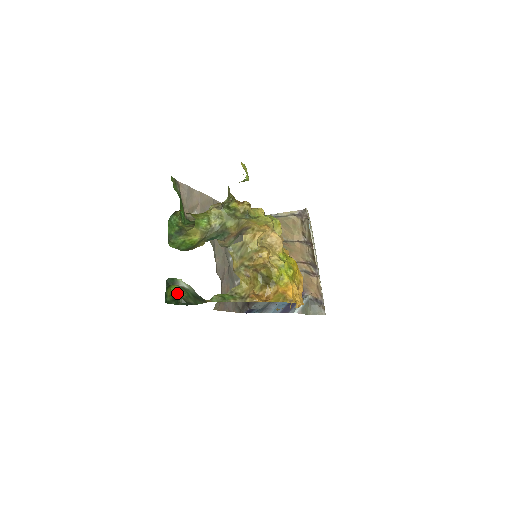
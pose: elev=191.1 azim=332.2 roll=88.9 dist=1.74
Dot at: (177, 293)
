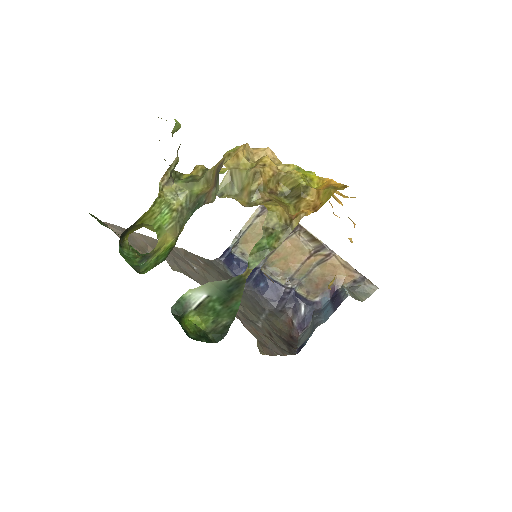
Dot at: (198, 327)
